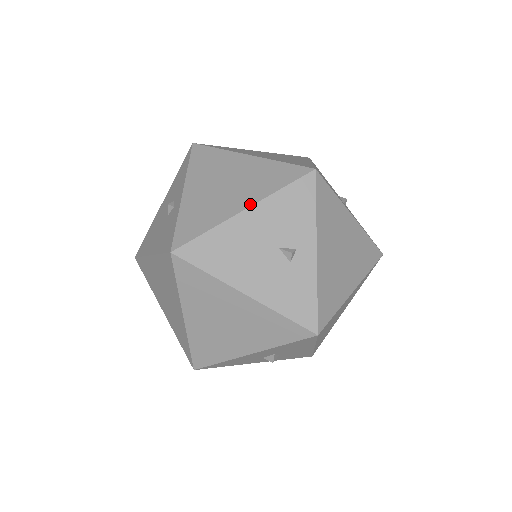
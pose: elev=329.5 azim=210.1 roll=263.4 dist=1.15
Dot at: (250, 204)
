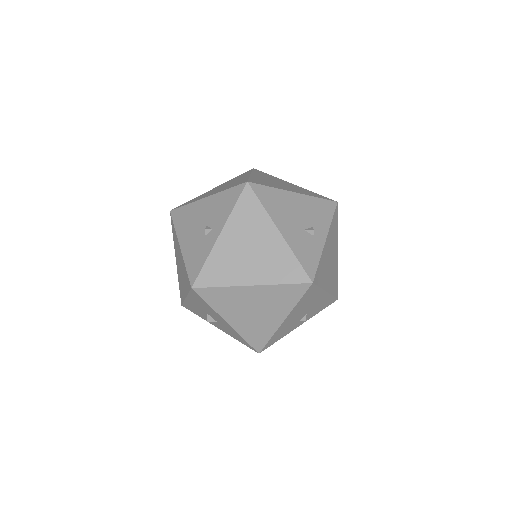
Dot at: (210, 195)
